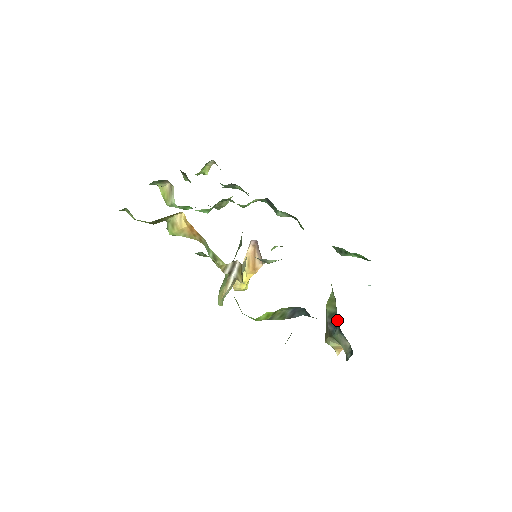
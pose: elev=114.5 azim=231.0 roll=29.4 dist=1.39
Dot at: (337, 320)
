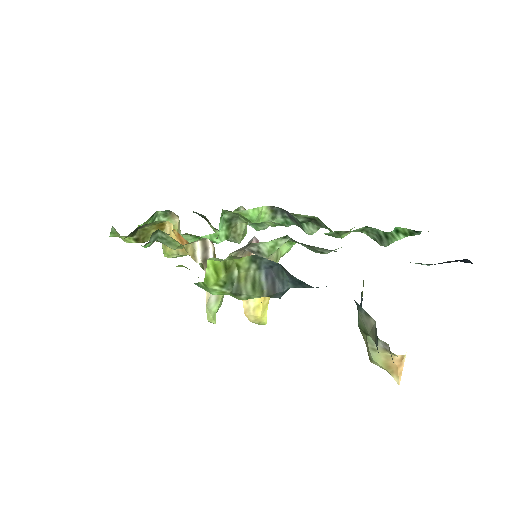
Dot at: (361, 301)
